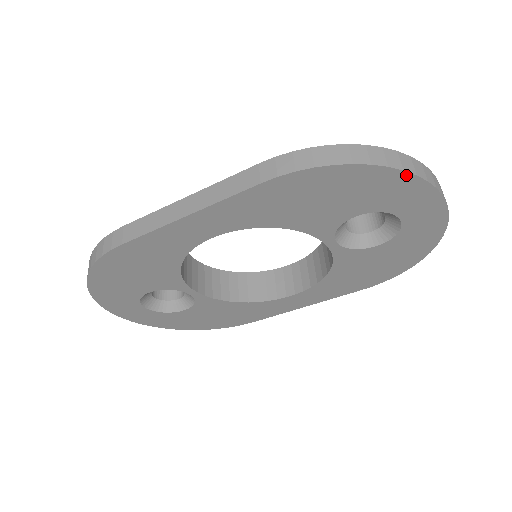
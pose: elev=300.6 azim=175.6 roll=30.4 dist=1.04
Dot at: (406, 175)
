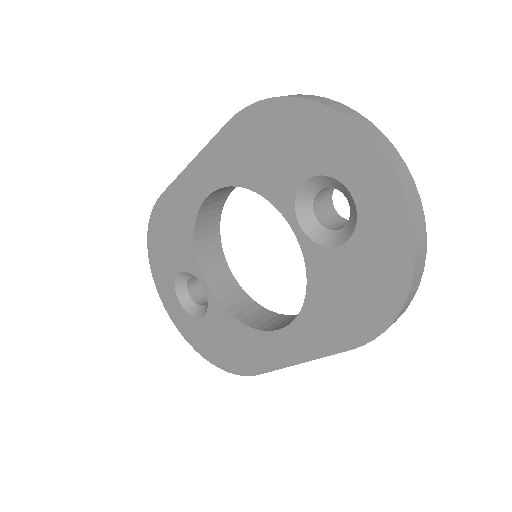
Dot at: (333, 114)
